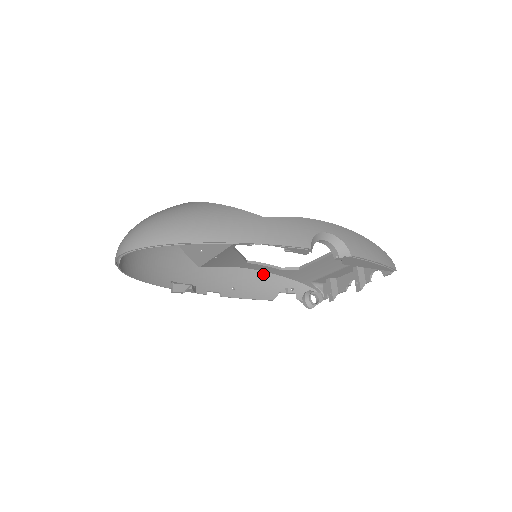
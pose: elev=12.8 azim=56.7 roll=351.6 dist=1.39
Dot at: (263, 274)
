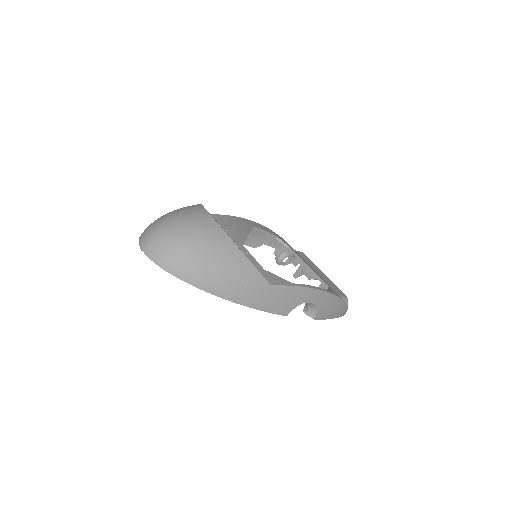
Dot at: occluded
